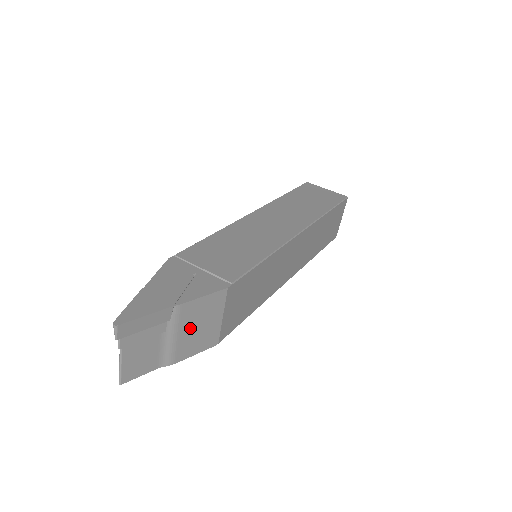
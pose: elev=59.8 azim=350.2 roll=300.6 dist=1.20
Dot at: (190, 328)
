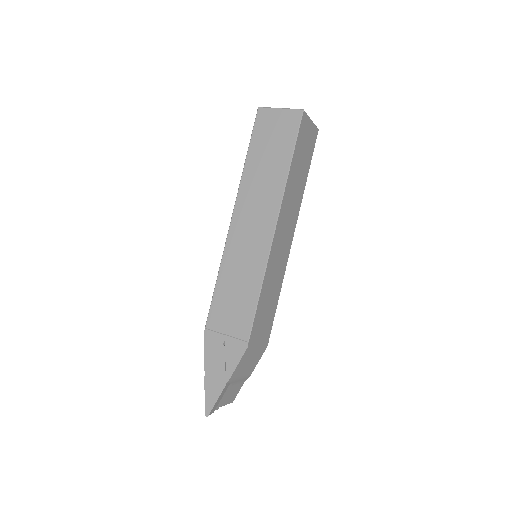
Dot at: (244, 369)
